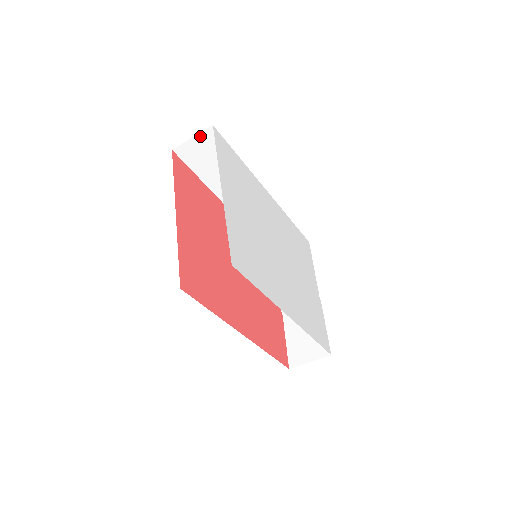
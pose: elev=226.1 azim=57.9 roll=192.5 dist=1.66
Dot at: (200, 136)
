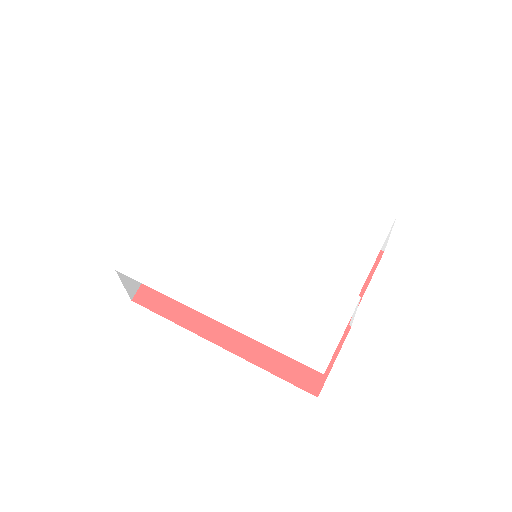
Dot at: occluded
